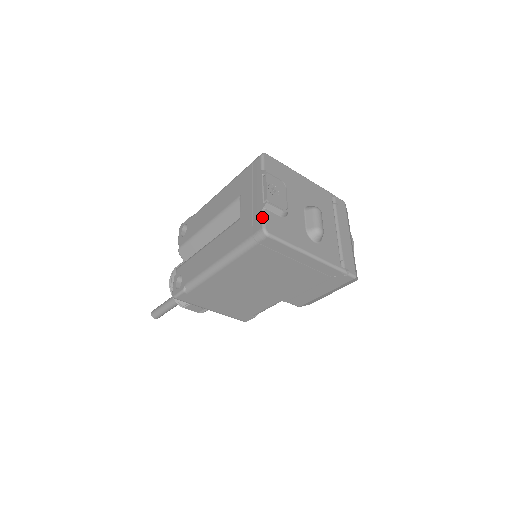
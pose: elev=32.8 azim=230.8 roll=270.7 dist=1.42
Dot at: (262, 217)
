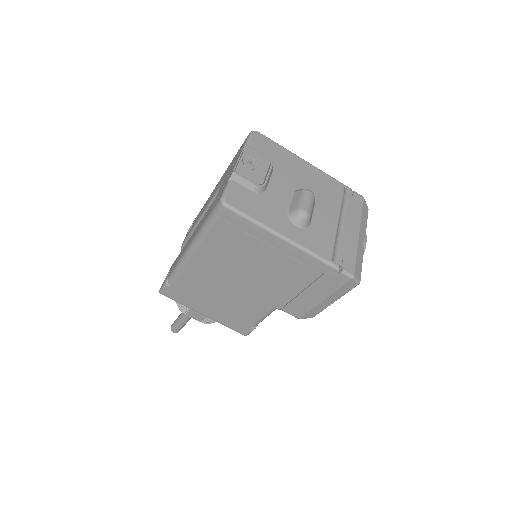
Dot at: (225, 187)
